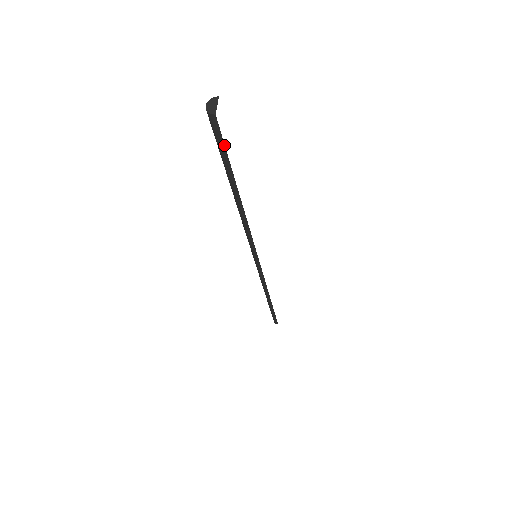
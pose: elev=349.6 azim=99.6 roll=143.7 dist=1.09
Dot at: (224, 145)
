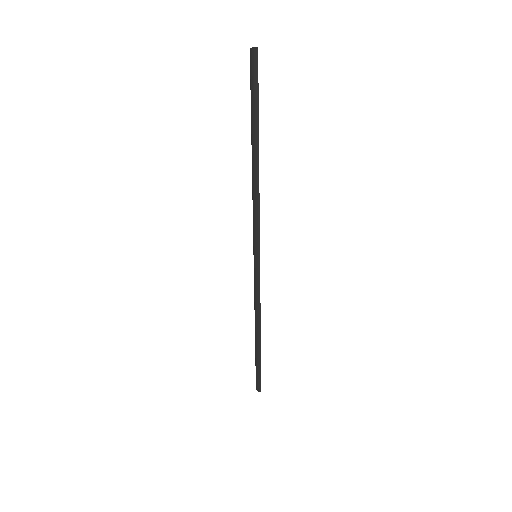
Dot at: (258, 84)
